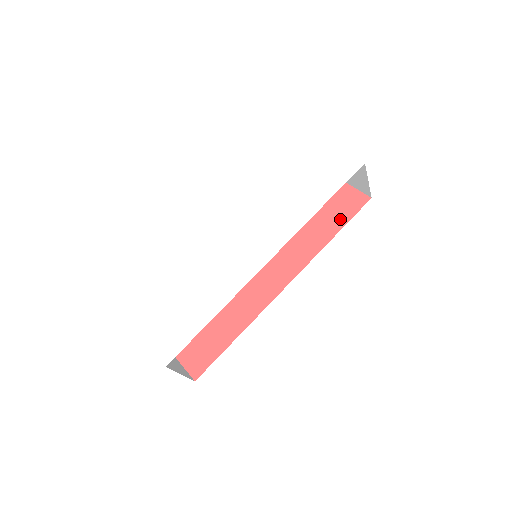
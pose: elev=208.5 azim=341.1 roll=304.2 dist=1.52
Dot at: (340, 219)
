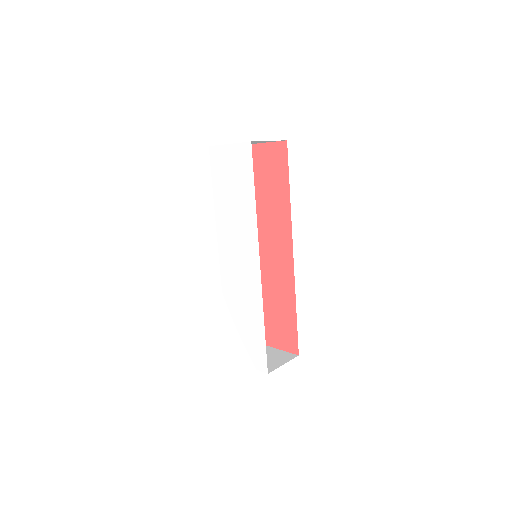
Dot at: (282, 176)
